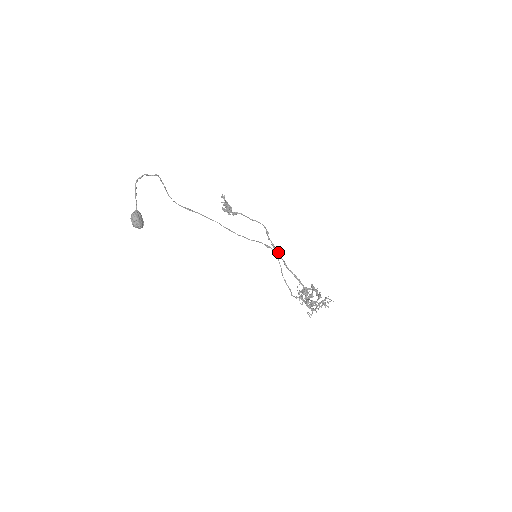
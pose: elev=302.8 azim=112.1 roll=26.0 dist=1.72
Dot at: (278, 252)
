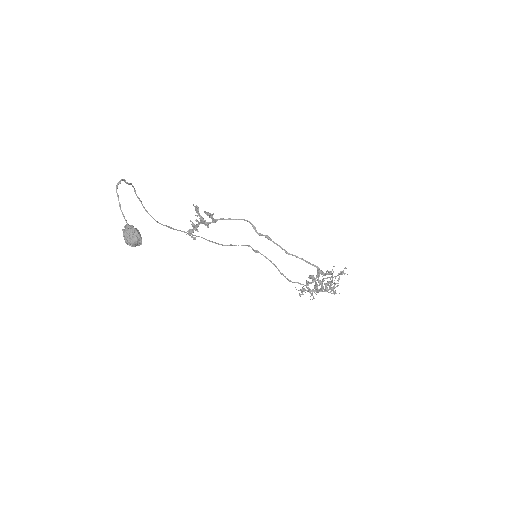
Dot at: (274, 242)
